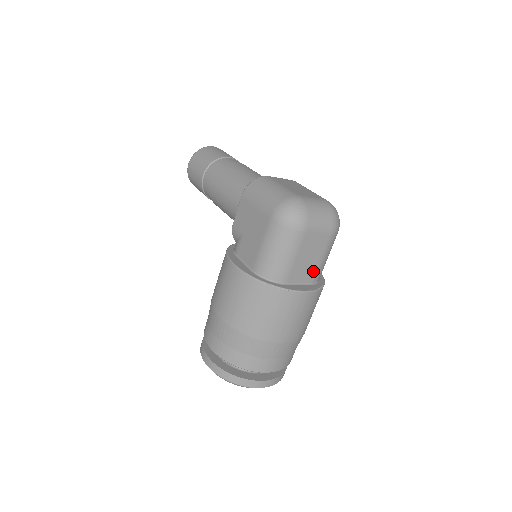
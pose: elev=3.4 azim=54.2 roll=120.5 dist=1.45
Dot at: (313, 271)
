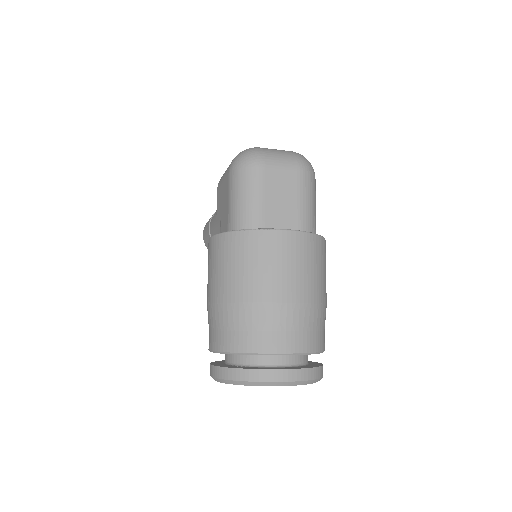
Dot at: (295, 216)
